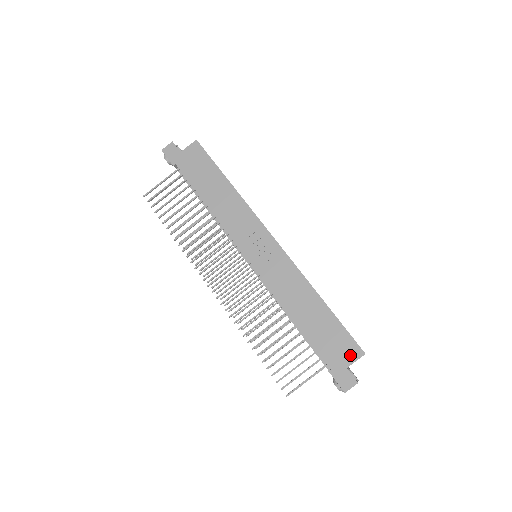
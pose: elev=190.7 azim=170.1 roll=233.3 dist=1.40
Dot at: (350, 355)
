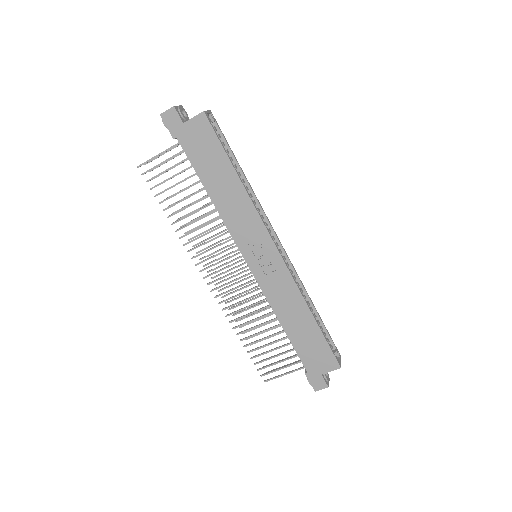
Dot at: (327, 366)
